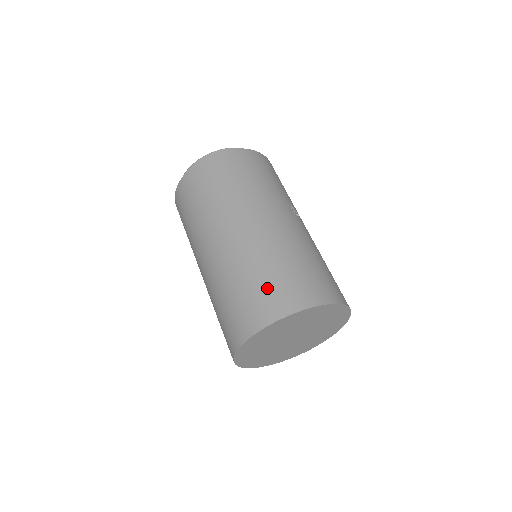
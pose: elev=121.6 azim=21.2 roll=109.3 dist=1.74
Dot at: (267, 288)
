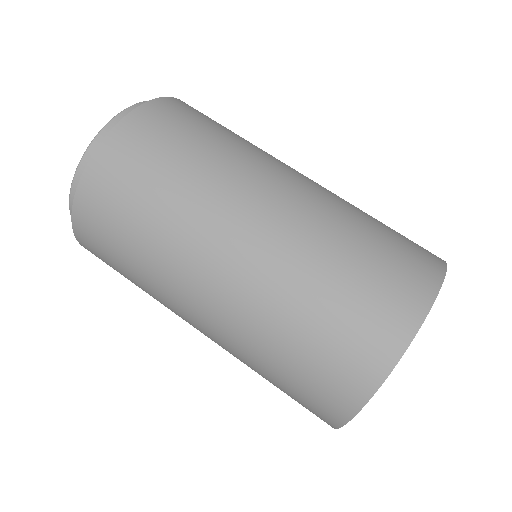
Dot at: (391, 251)
